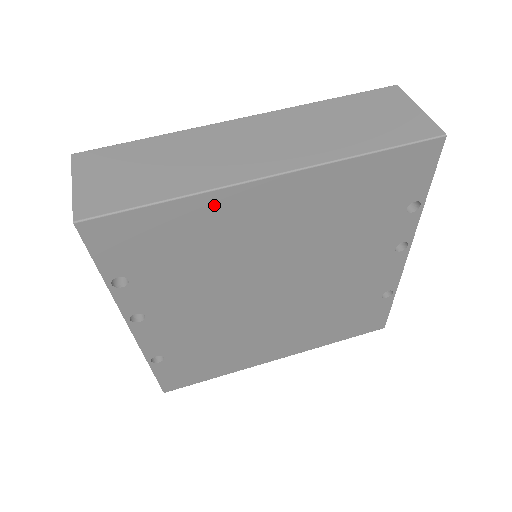
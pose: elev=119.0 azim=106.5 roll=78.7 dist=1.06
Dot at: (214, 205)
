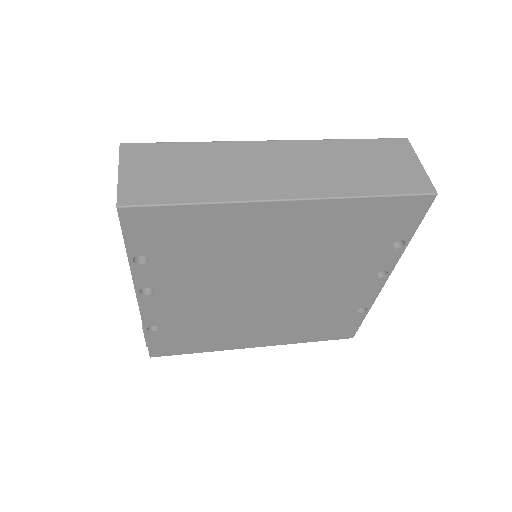
Dot at: (234, 214)
